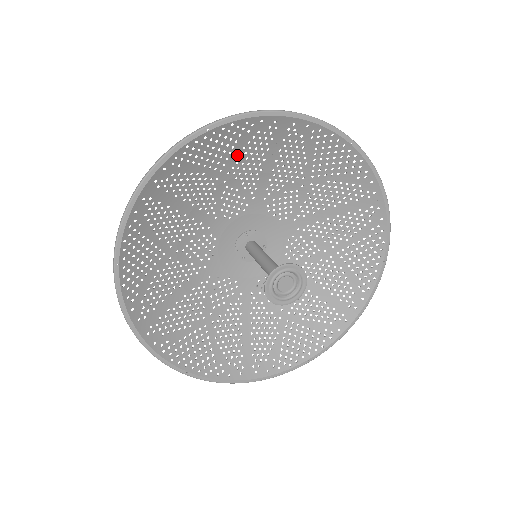
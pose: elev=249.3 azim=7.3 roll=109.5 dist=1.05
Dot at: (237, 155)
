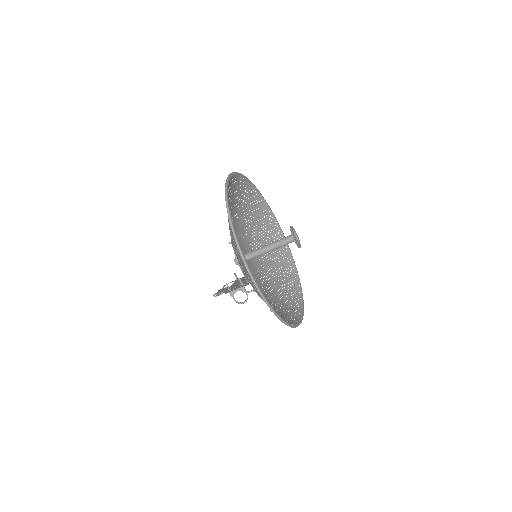
Dot at: occluded
